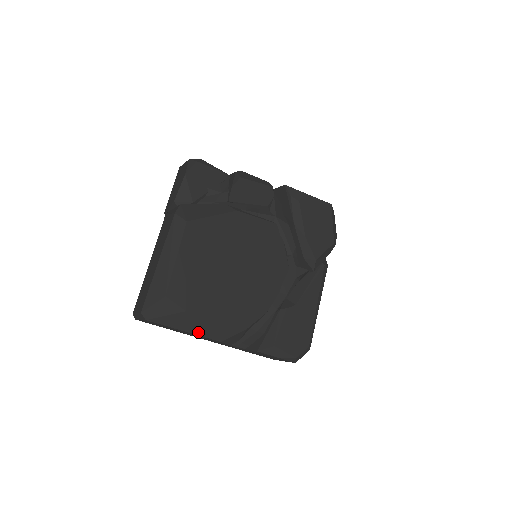
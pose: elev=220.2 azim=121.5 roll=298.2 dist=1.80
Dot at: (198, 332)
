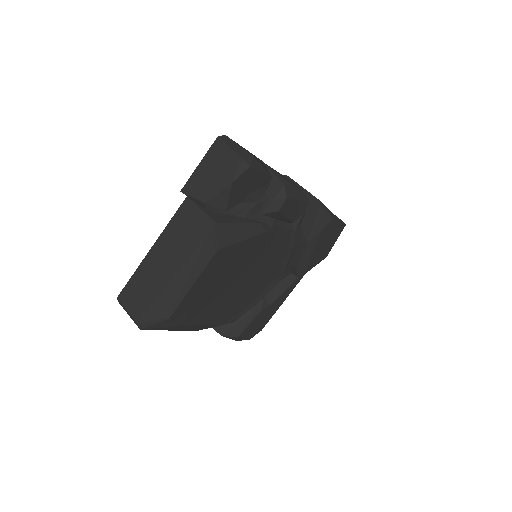
Dot at: (181, 330)
